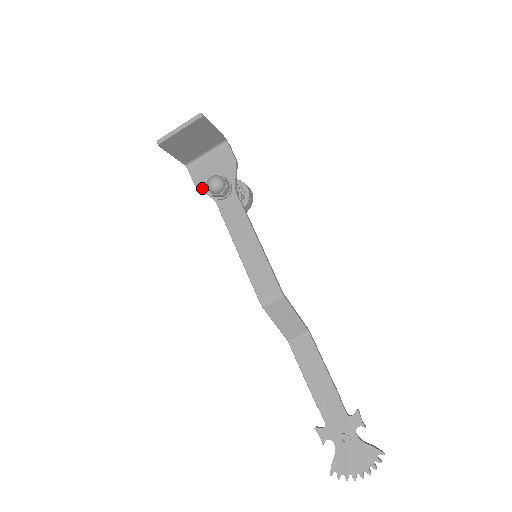
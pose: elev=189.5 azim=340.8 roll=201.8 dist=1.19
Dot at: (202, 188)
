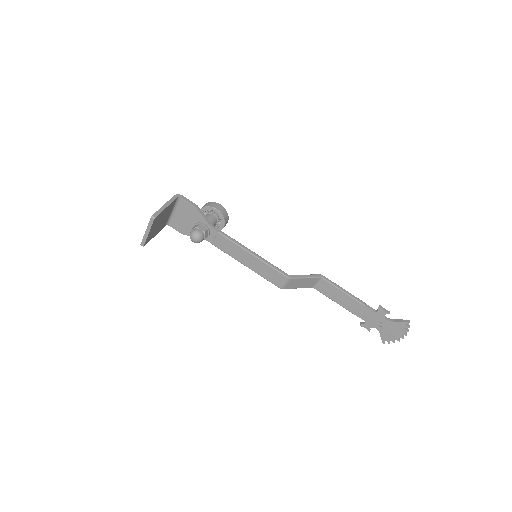
Dot at: (189, 234)
